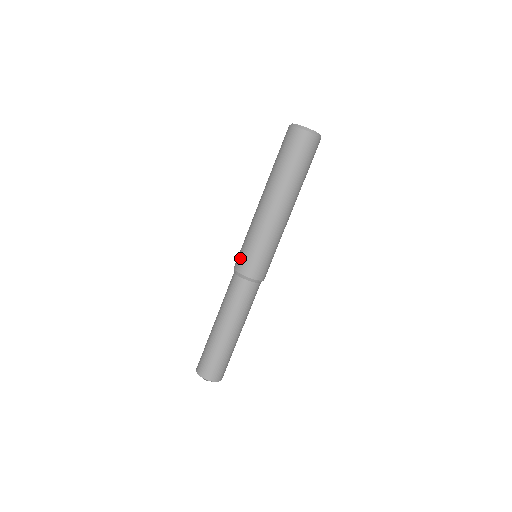
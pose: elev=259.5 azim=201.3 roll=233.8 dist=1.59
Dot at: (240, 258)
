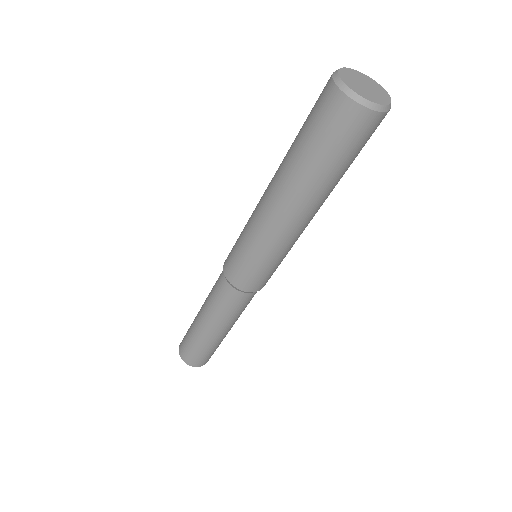
Dot at: (240, 274)
